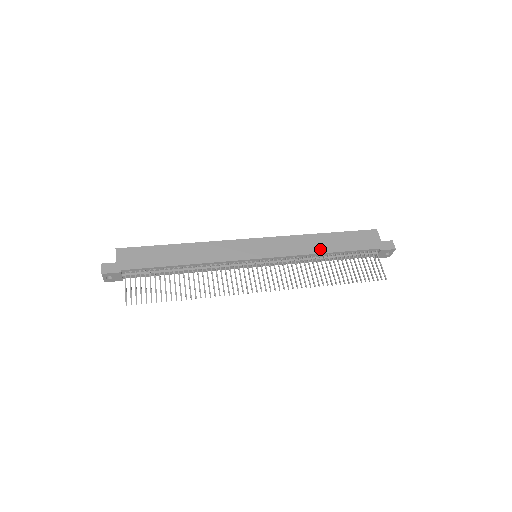
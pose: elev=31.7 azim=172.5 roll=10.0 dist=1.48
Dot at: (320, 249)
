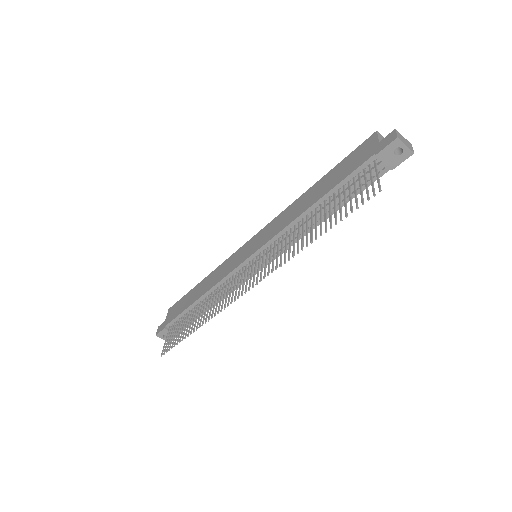
Dot at: (305, 207)
